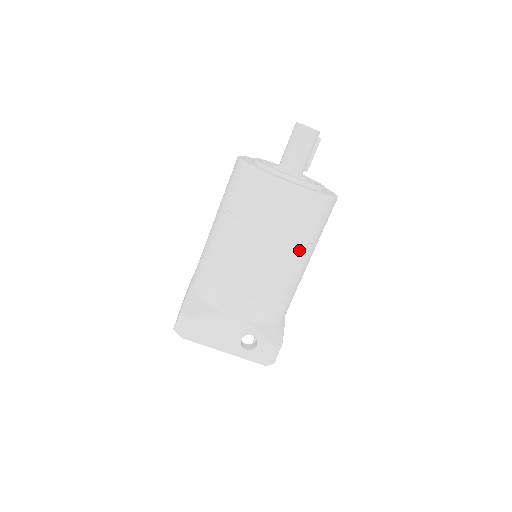
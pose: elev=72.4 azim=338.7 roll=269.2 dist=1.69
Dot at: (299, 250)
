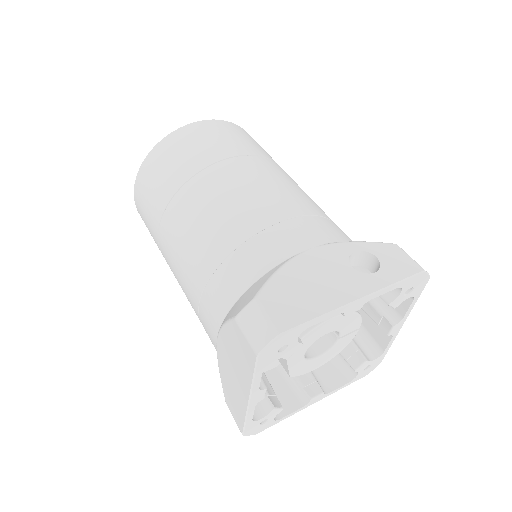
Dot at: (277, 167)
